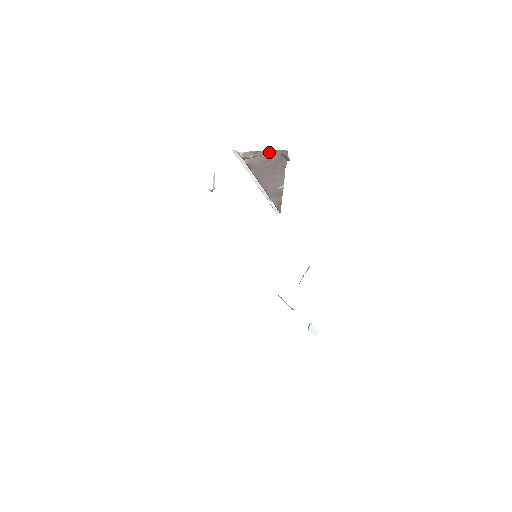
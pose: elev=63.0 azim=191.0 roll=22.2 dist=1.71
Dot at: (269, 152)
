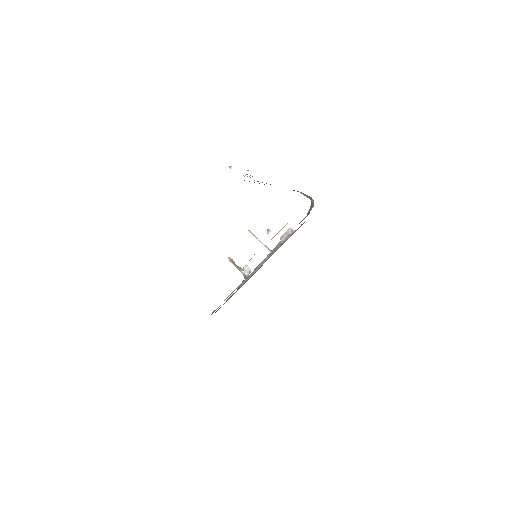
Dot at: occluded
